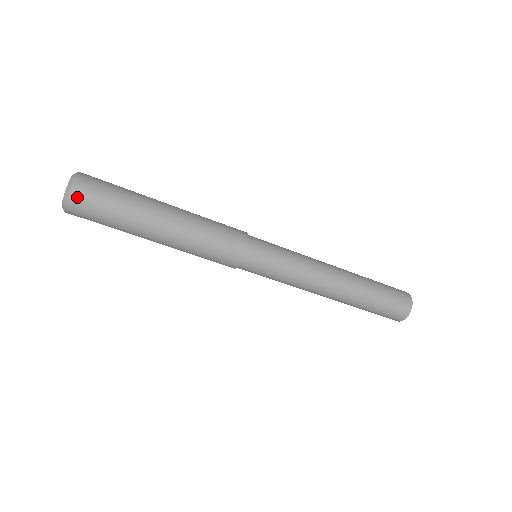
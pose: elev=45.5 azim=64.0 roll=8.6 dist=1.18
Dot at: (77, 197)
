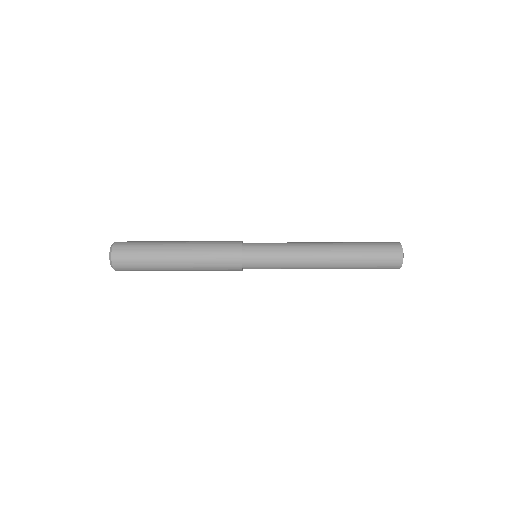
Dot at: (119, 269)
